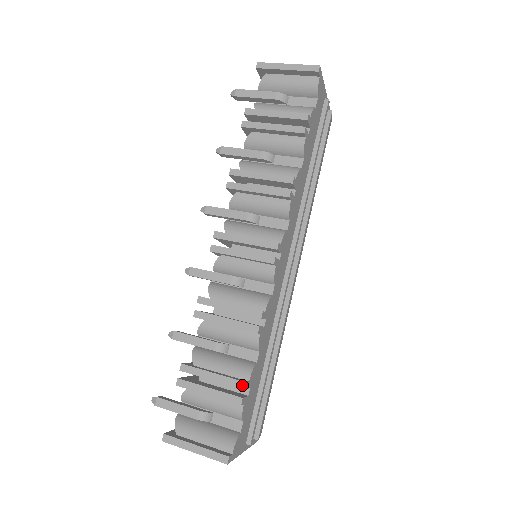
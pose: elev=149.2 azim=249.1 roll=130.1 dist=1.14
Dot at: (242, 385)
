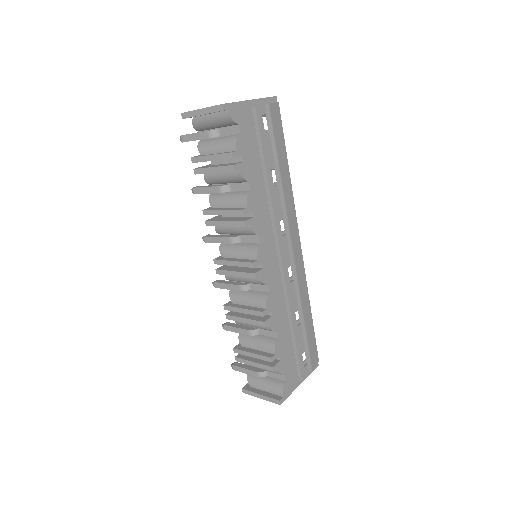
Dot at: (269, 360)
